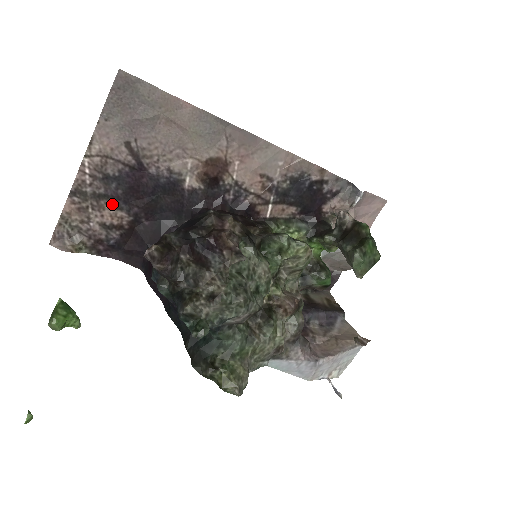
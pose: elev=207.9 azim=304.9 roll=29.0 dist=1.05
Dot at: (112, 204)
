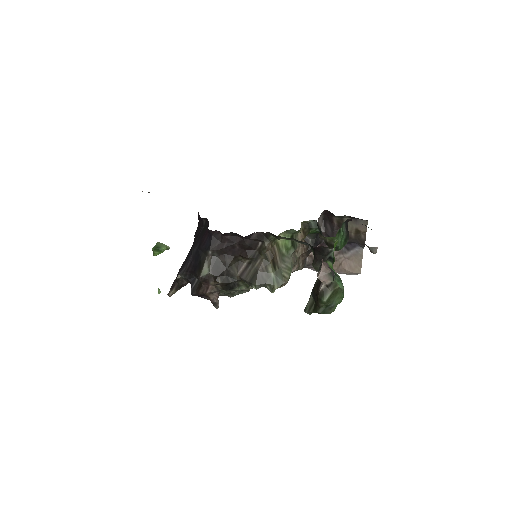
Dot at: occluded
